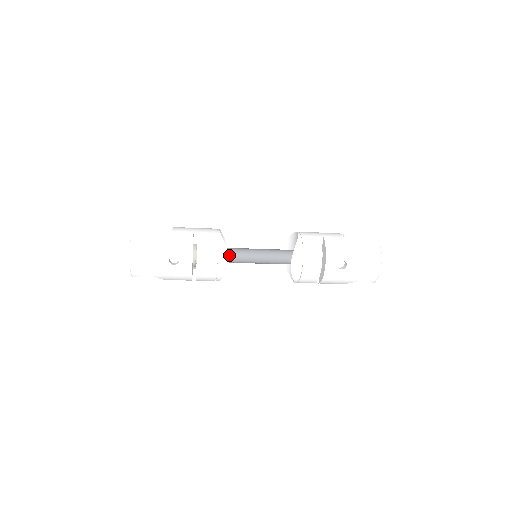
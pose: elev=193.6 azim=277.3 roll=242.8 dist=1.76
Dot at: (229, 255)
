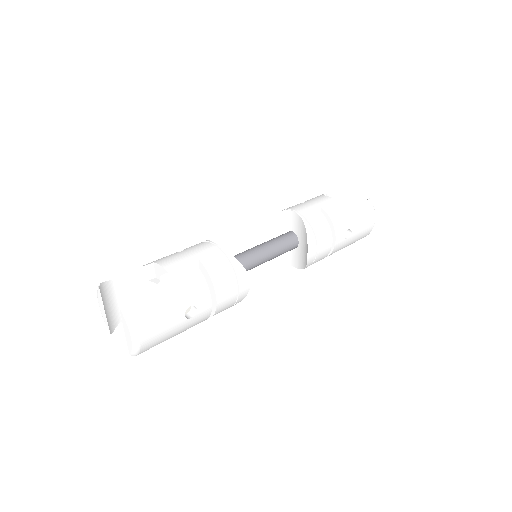
Dot at: occluded
